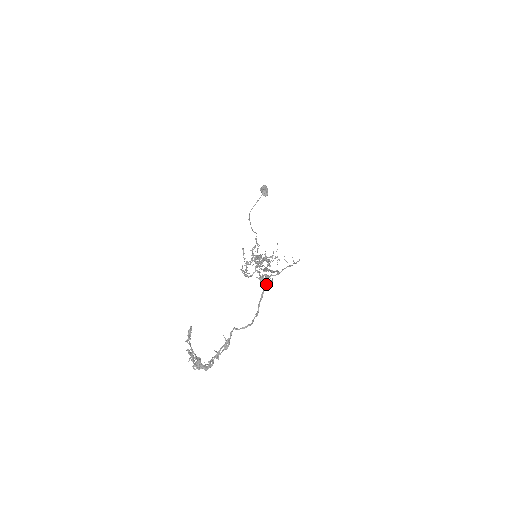
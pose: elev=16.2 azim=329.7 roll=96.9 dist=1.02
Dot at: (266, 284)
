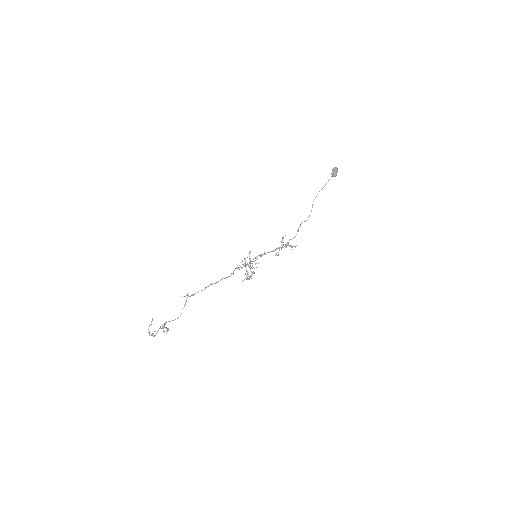
Dot at: (186, 300)
